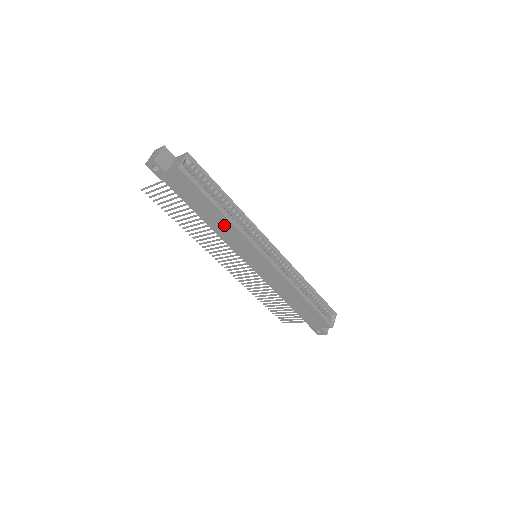
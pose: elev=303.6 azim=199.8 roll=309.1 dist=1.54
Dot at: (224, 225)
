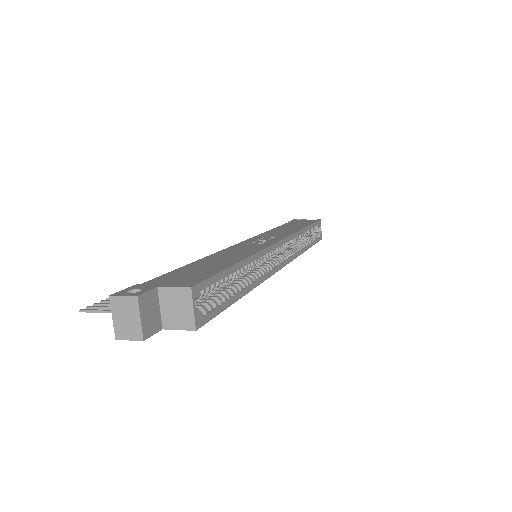
Dot at: occluded
